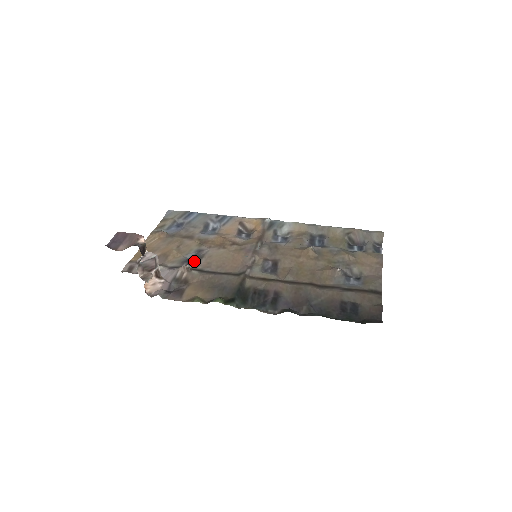
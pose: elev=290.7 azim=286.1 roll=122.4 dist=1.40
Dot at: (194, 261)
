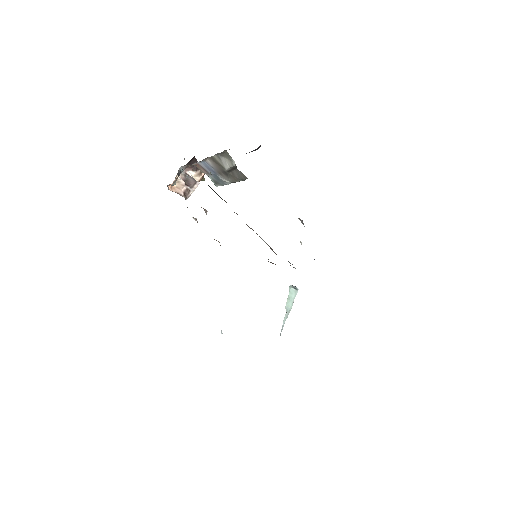
Dot at: occluded
